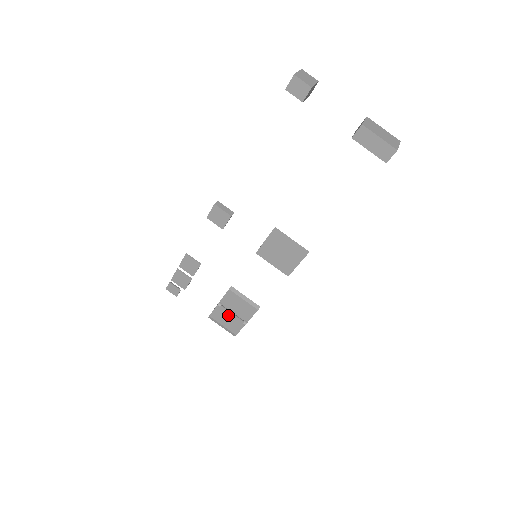
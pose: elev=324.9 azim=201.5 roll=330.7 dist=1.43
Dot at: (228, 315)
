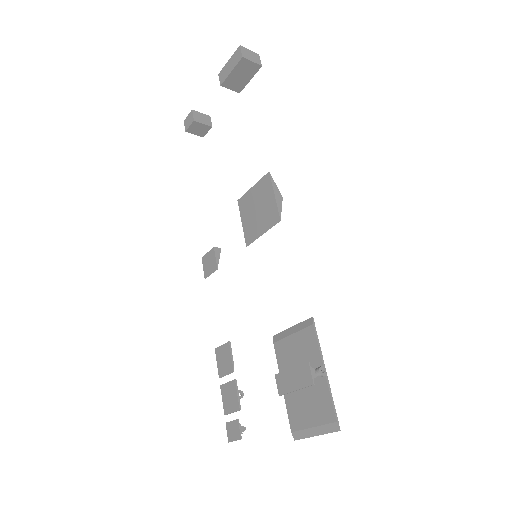
Dot at: (289, 379)
